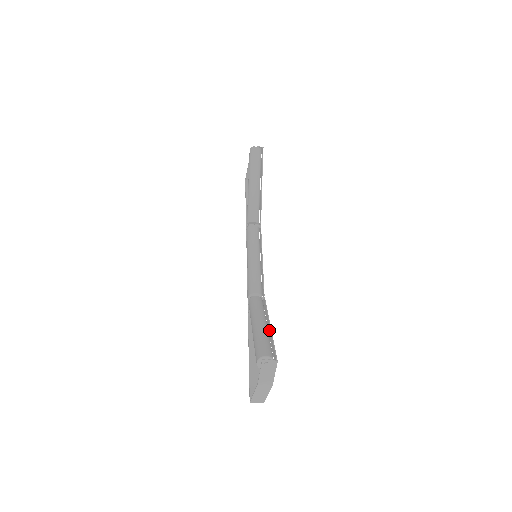
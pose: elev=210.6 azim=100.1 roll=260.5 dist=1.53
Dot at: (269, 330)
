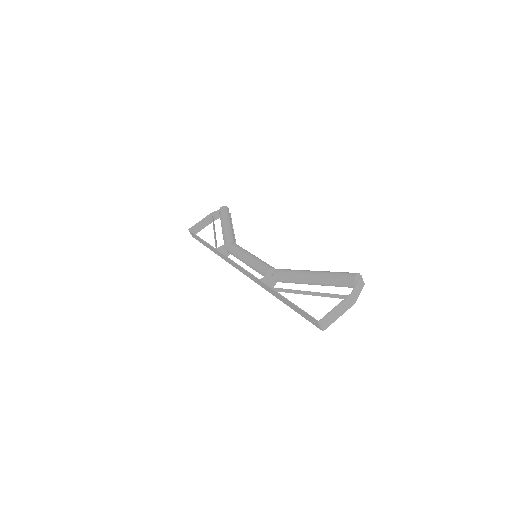
Dot at: occluded
